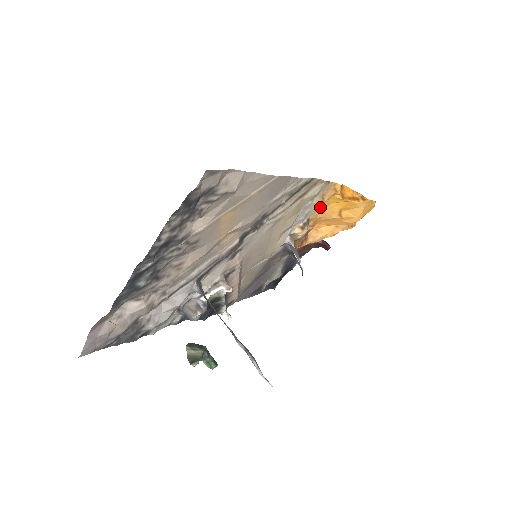
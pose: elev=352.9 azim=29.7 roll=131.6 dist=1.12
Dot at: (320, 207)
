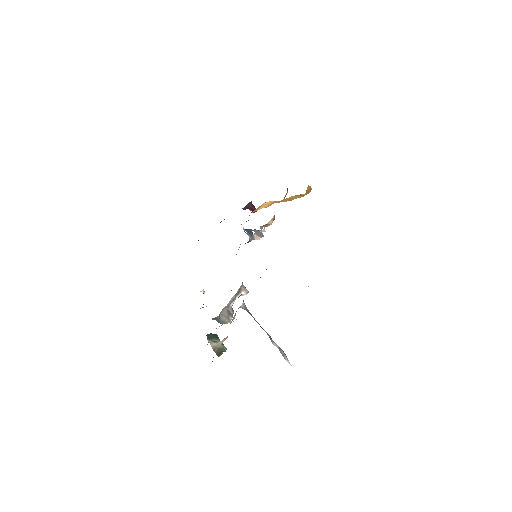
Dot at: occluded
